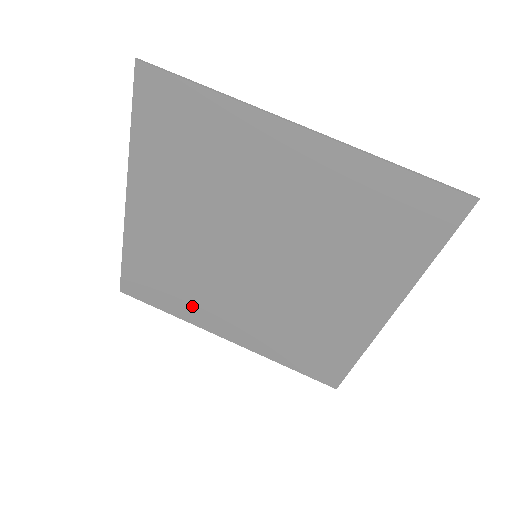
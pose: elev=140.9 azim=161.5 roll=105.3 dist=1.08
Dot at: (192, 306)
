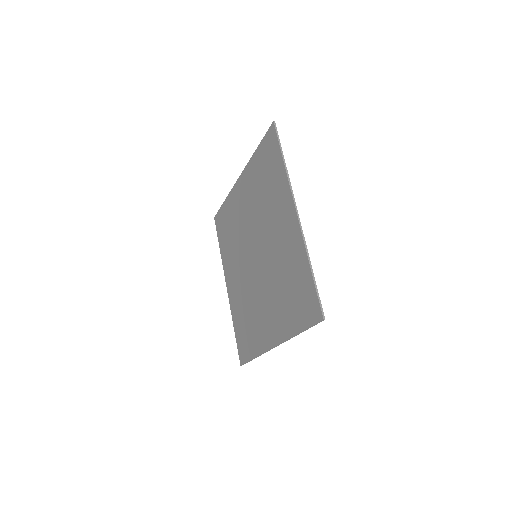
Dot at: (227, 255)
